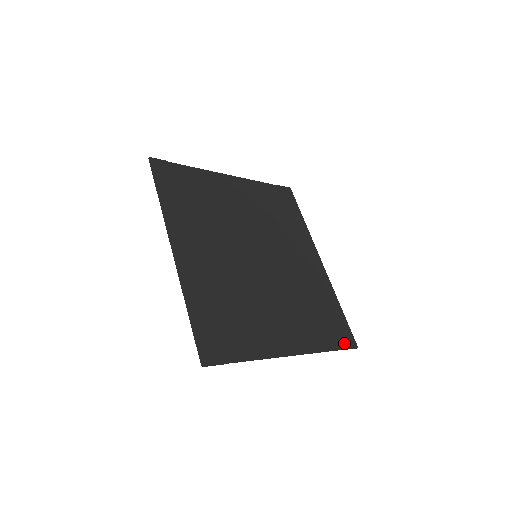
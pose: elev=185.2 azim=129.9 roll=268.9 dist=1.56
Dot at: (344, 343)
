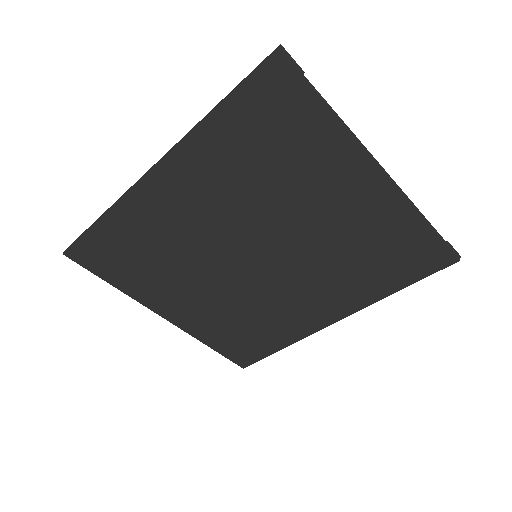
Dot at: (438, 246)
